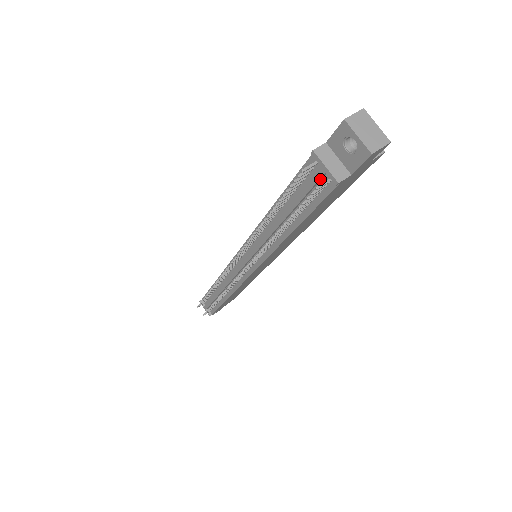
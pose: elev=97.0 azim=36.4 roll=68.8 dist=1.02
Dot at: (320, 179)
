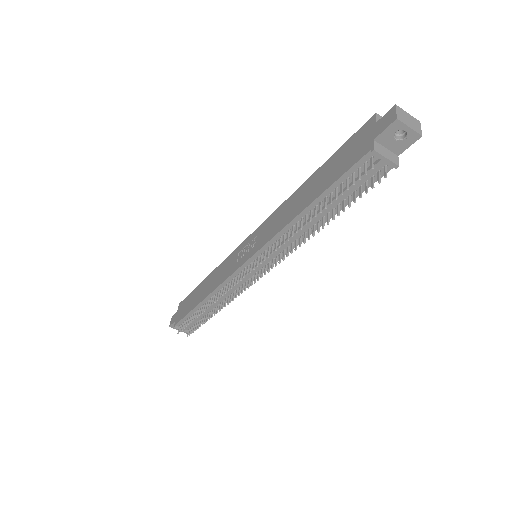
Dot at: (376, 169)
